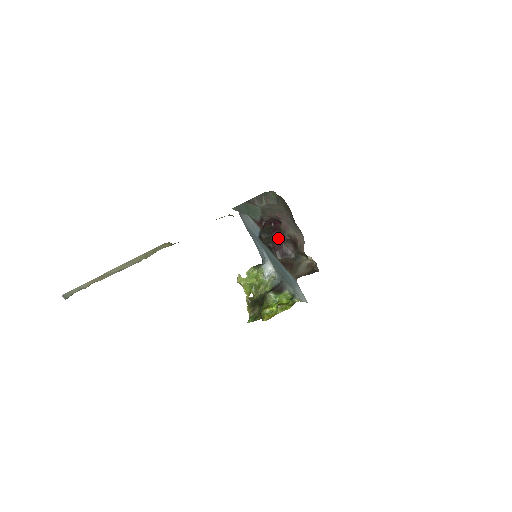
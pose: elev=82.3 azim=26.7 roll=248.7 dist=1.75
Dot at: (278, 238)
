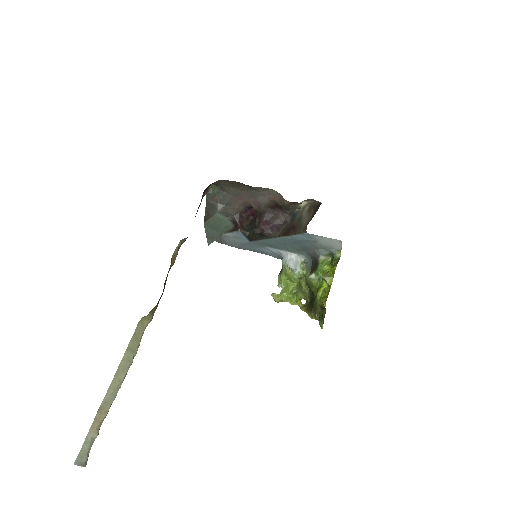
Dot at: (259, 219)
